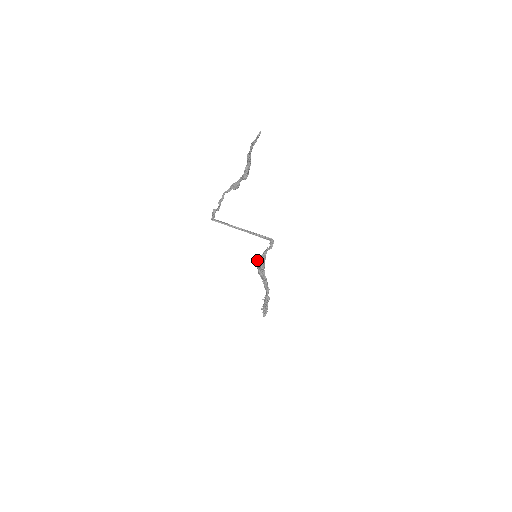
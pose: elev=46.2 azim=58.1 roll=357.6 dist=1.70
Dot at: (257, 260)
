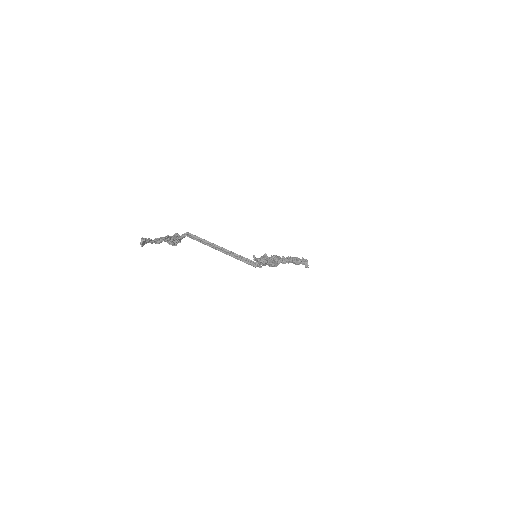
Dot at: occluded
